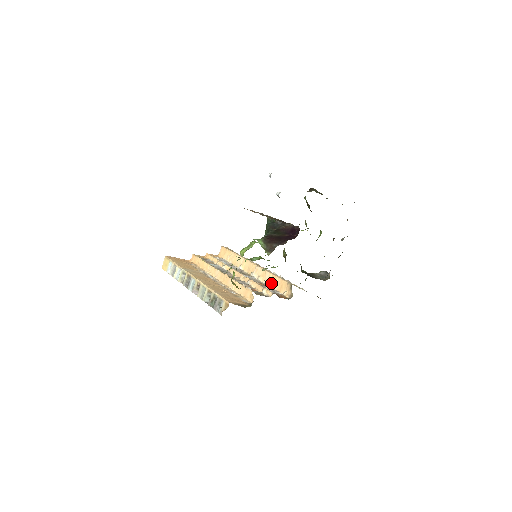
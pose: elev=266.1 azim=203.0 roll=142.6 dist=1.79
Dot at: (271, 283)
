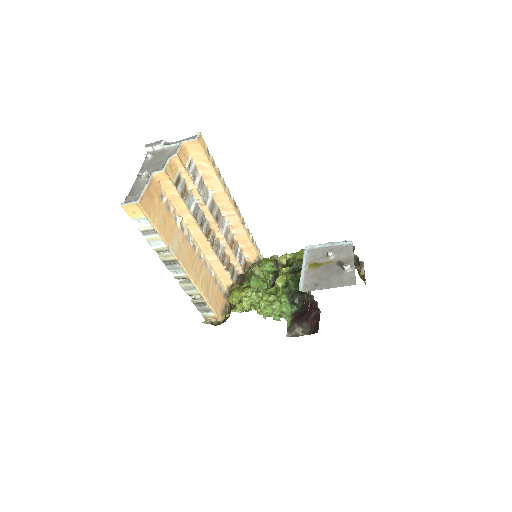
Dot at: (240, 239)
